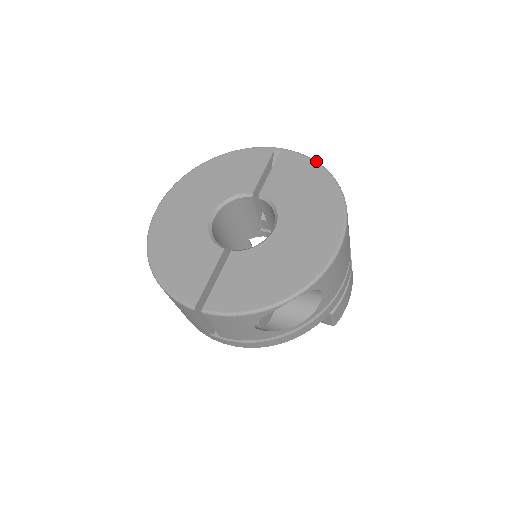
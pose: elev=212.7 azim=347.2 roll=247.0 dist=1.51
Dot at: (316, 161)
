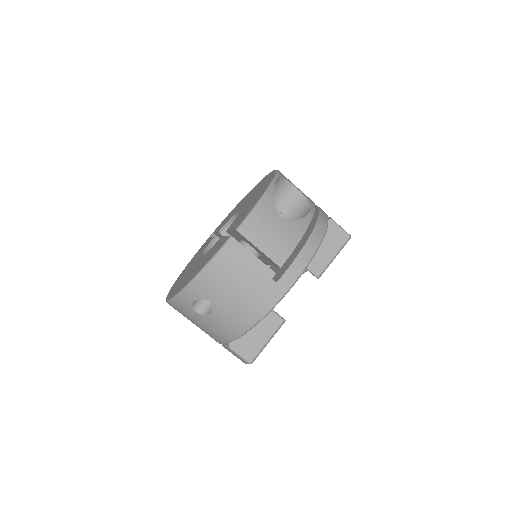
Dot at: occluded
